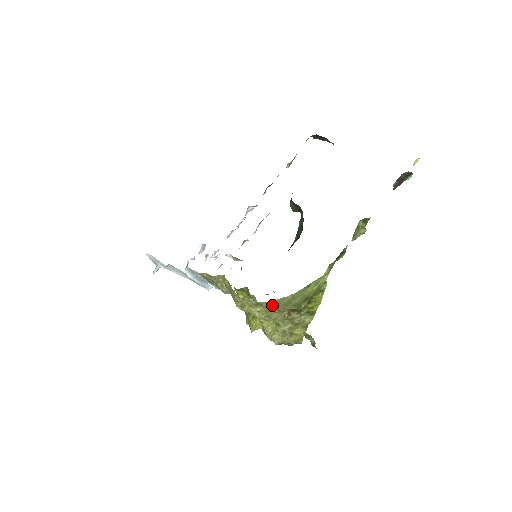
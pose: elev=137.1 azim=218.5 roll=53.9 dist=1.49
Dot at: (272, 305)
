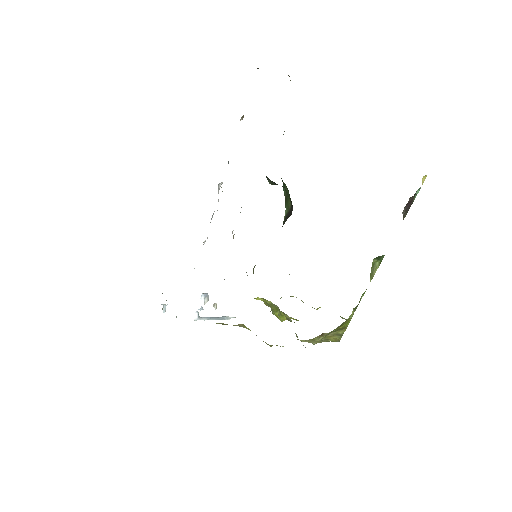
Dot at: (305, 347)
